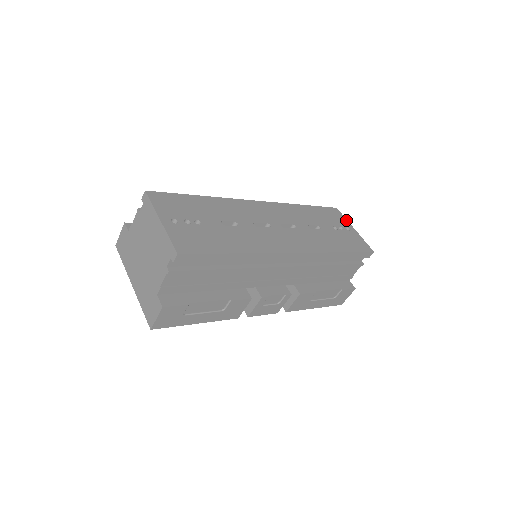
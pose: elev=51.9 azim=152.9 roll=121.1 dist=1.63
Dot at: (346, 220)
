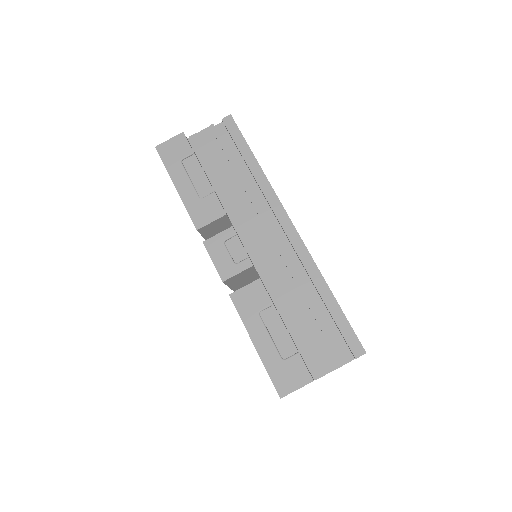
Dot at: occluded
